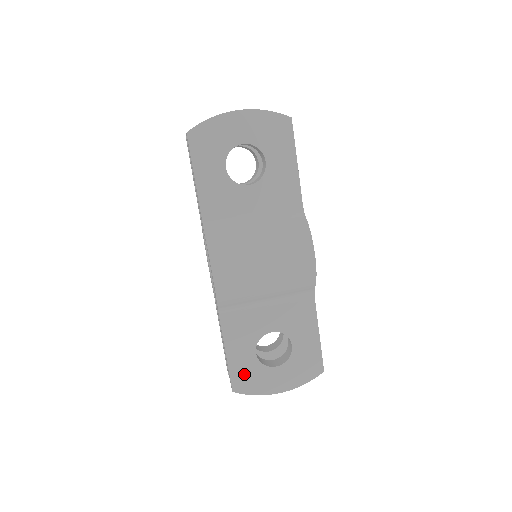
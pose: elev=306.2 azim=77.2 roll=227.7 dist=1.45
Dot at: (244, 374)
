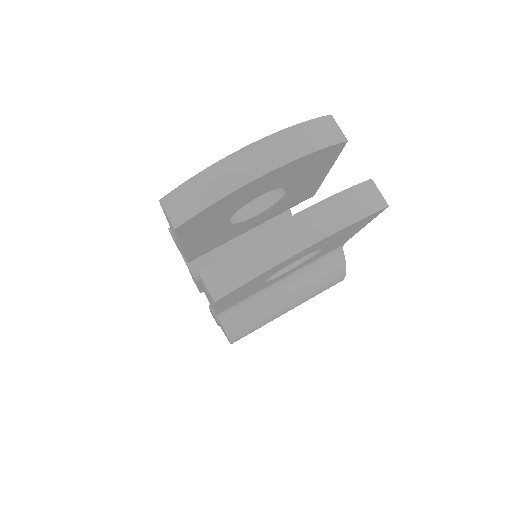
Dot at: occluded
